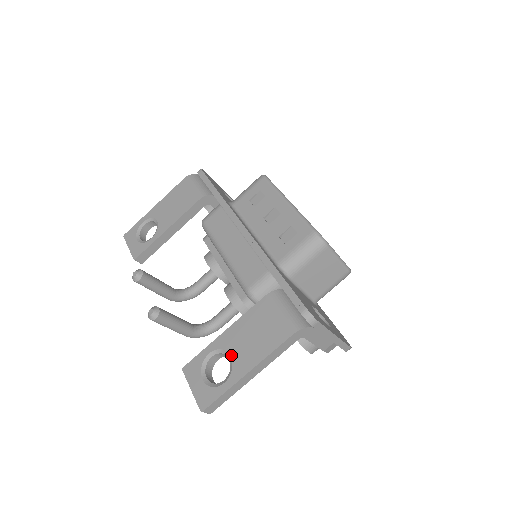
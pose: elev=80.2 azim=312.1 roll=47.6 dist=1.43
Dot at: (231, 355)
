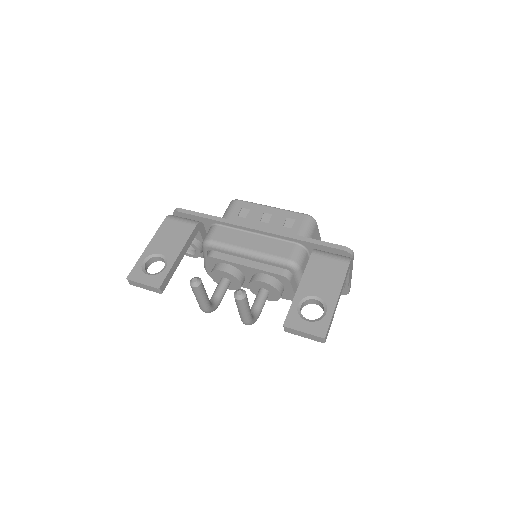
Dot at: (317, 296)
